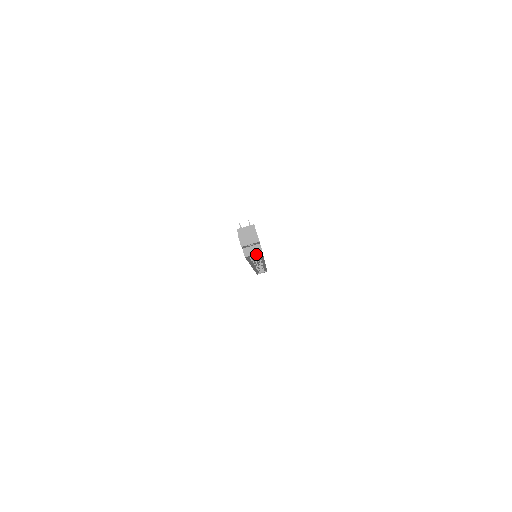
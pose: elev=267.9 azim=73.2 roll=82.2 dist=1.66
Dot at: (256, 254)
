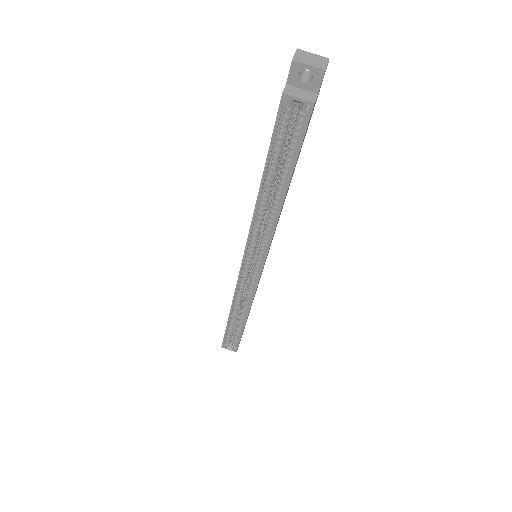
Dot at: (290, 141)
